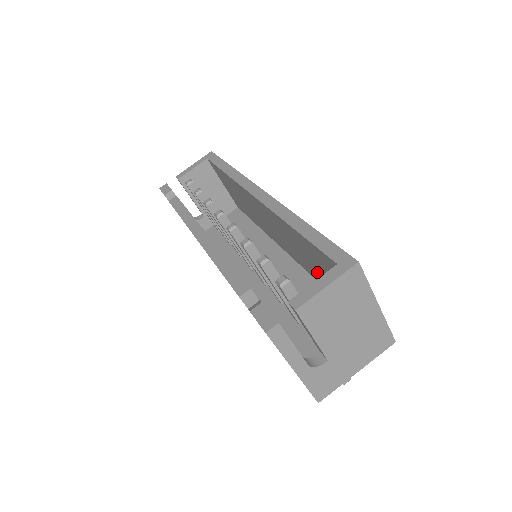
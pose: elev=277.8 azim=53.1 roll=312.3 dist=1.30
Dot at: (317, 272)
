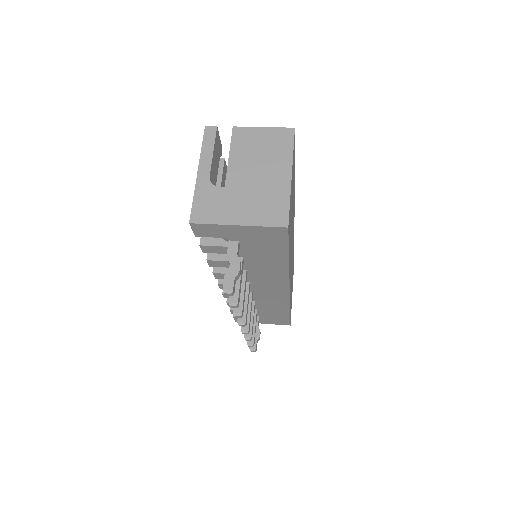
Dot at: occluded
